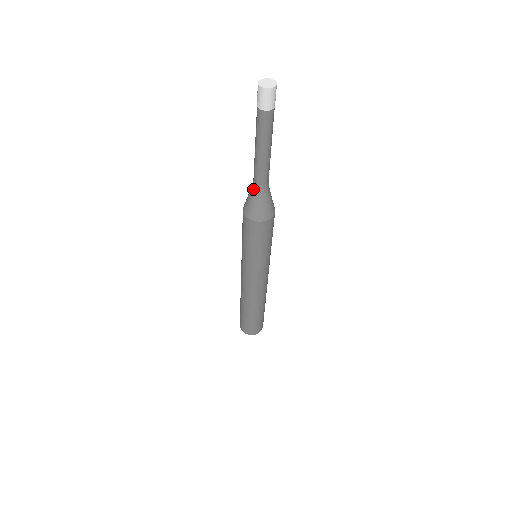
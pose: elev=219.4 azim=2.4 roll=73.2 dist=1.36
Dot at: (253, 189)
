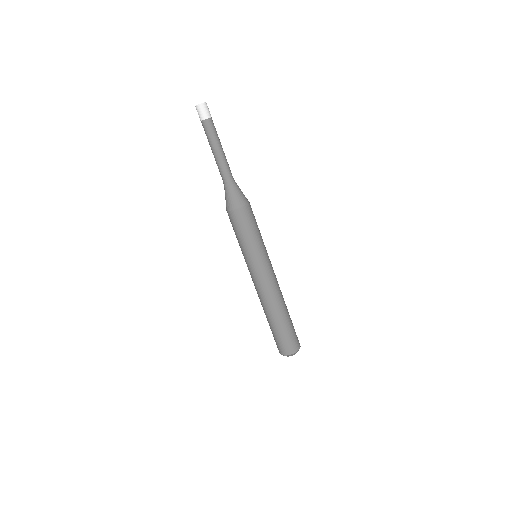
Dot at: (227, 185)
